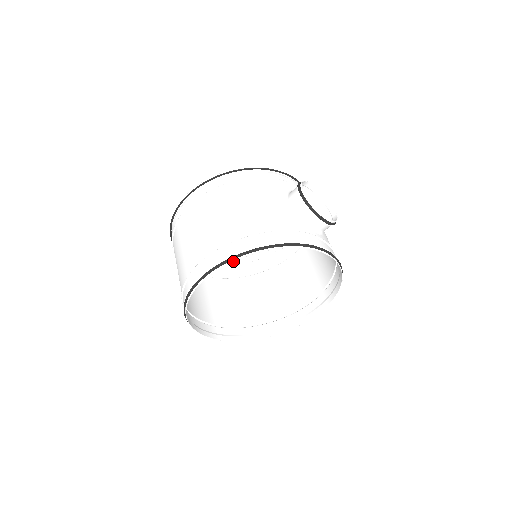
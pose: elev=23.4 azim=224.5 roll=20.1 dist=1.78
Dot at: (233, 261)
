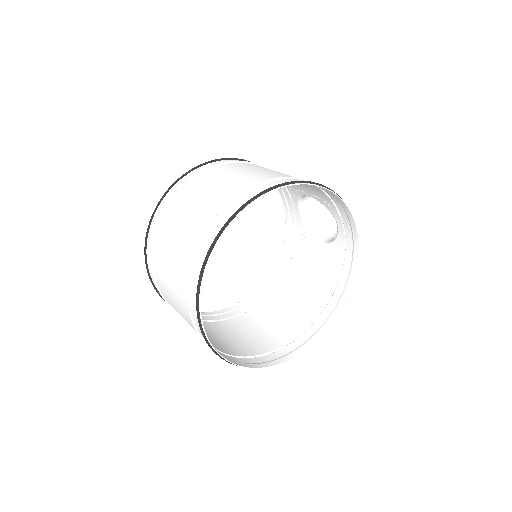
Dot at: (302, 183)
